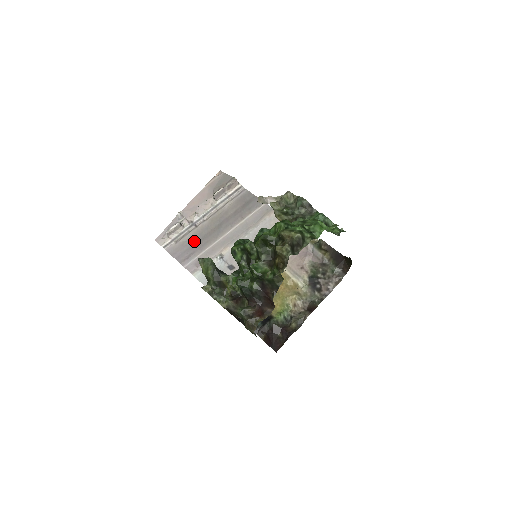
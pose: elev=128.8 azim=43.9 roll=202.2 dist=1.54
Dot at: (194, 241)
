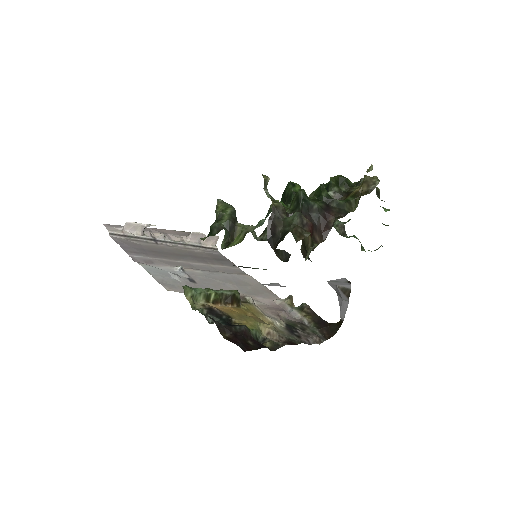
Dot at: (150, 249)
